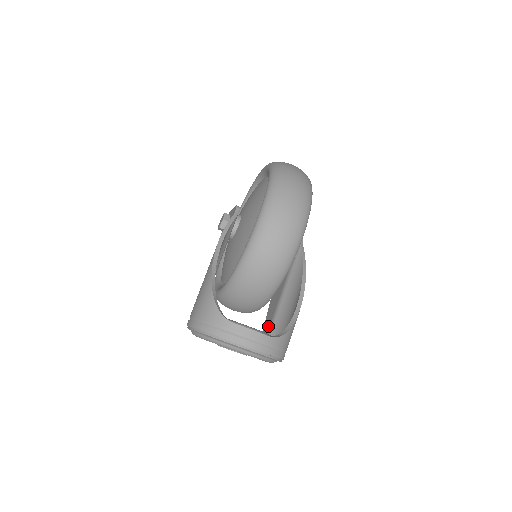
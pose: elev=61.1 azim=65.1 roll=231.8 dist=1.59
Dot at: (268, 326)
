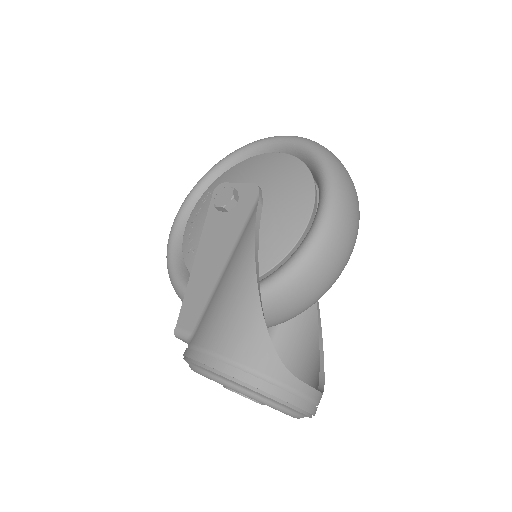
Dot at: occluded
